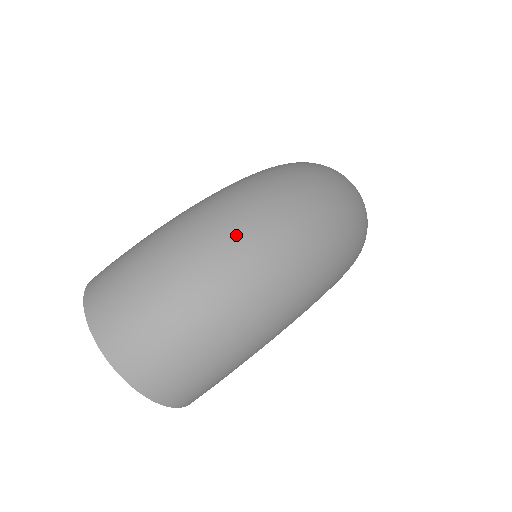
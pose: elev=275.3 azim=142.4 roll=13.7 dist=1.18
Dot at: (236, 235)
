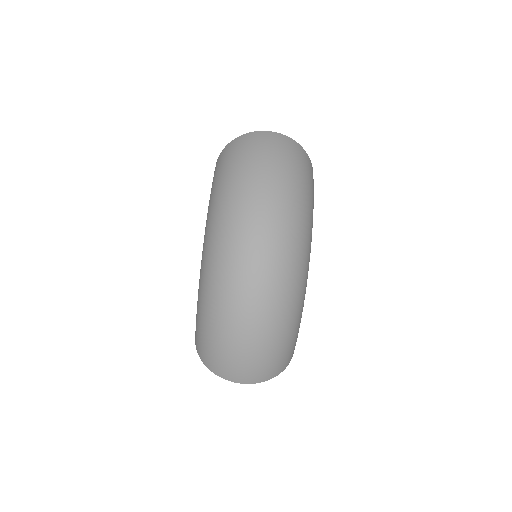
Dot at: (240, 294)
